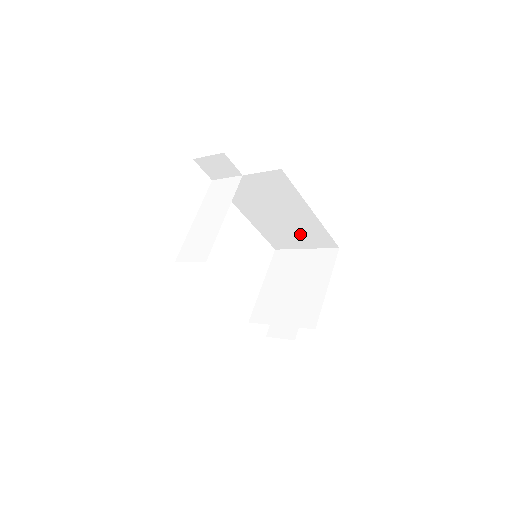
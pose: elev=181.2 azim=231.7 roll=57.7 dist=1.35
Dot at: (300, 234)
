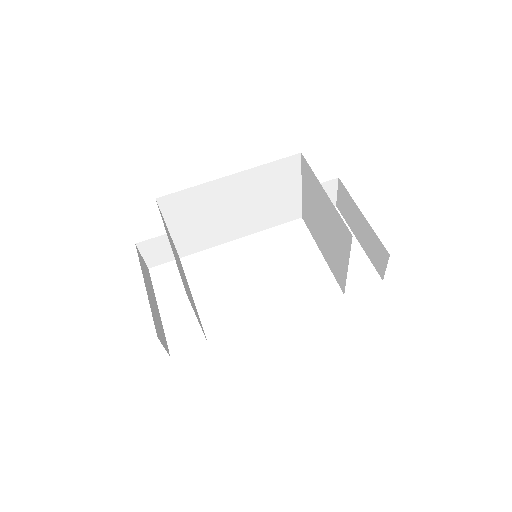
Dot at: (272, 191)
